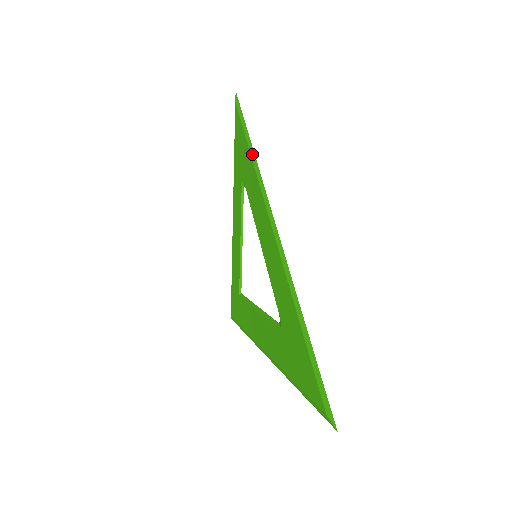
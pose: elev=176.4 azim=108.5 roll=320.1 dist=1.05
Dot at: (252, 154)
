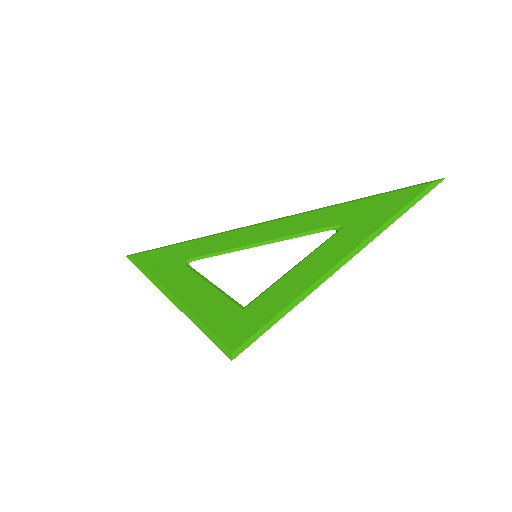
Dot at: (196, 239)
